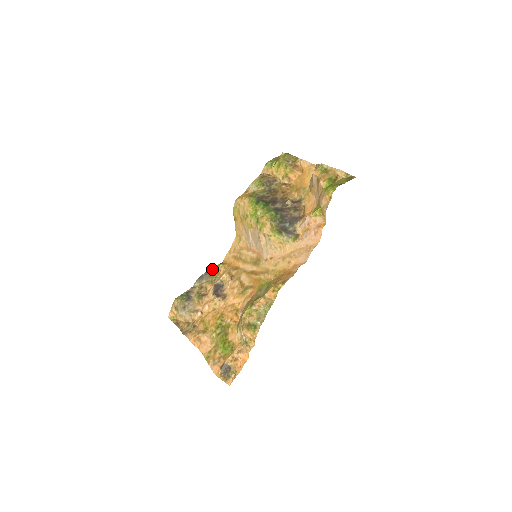
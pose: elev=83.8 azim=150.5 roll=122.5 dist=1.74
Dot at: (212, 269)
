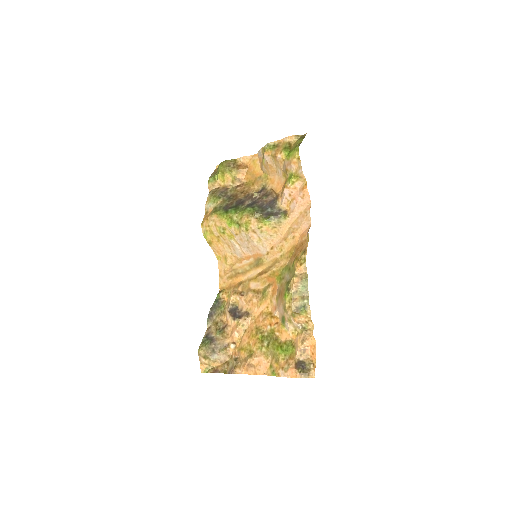
Dot at: (215, 302)
